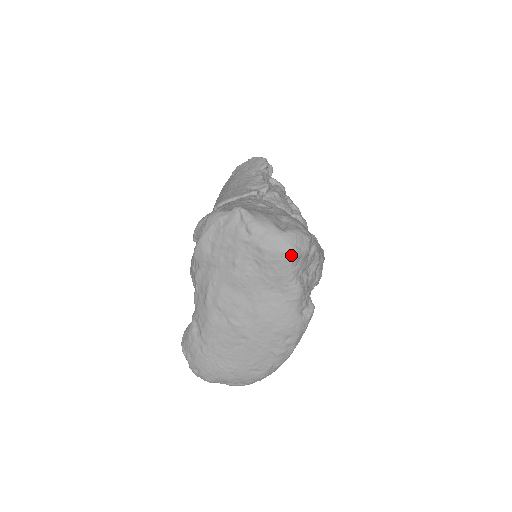
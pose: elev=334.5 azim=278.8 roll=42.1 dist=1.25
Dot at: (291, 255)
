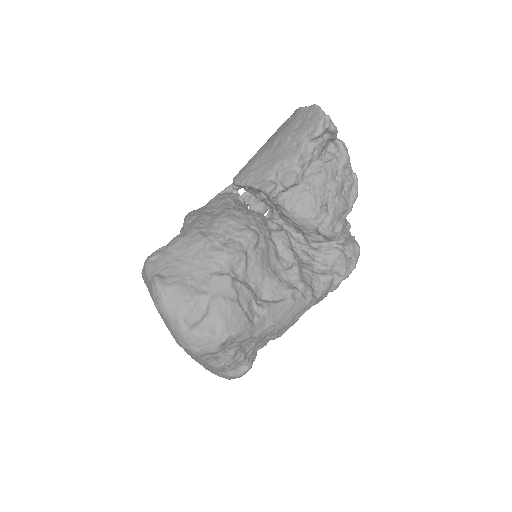
Dot at: (192, 353)
